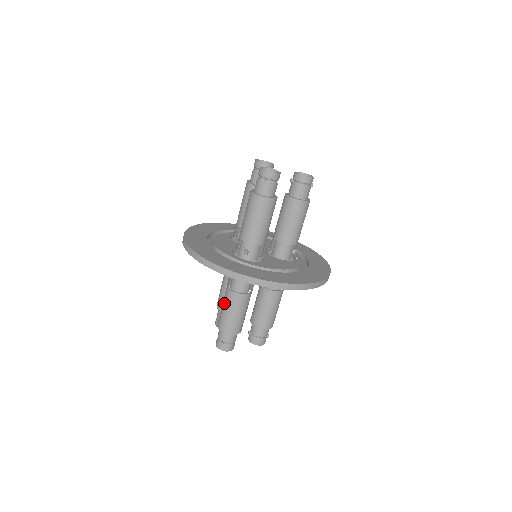
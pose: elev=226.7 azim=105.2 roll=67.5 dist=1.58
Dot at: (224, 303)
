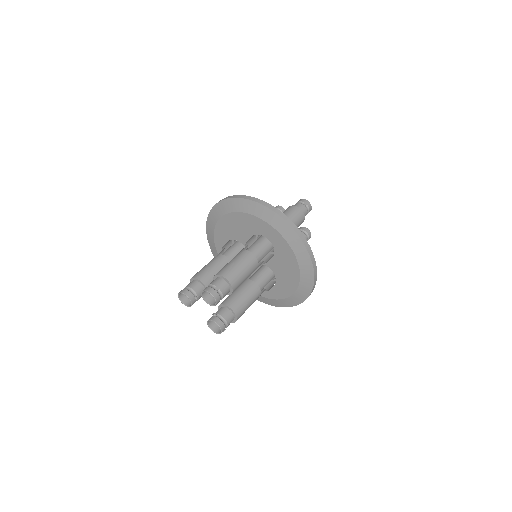
Dot at: (237, 259)
